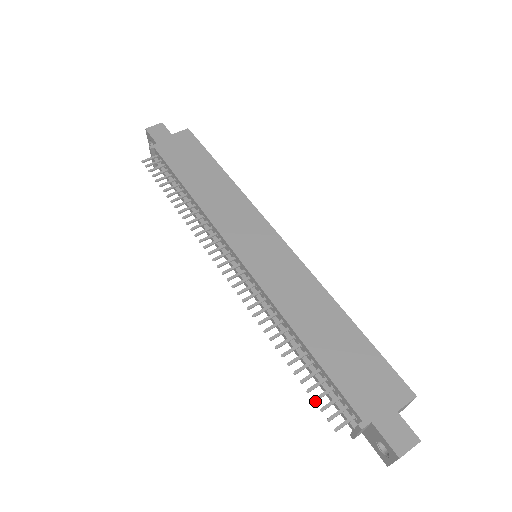
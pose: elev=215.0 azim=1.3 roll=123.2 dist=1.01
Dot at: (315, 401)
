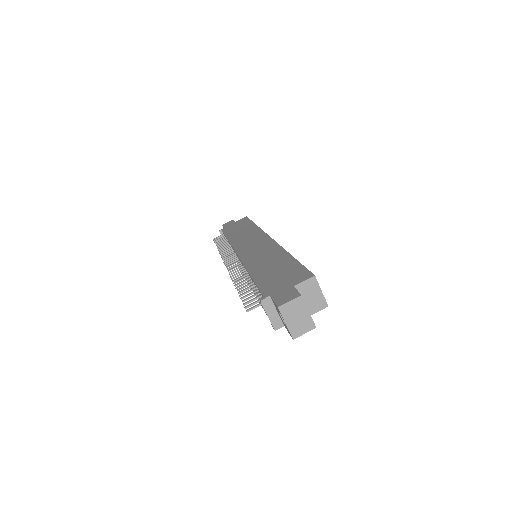
Dot at: (242, 301)
